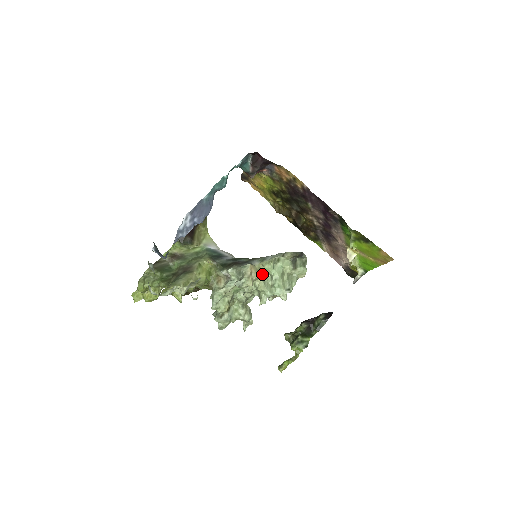
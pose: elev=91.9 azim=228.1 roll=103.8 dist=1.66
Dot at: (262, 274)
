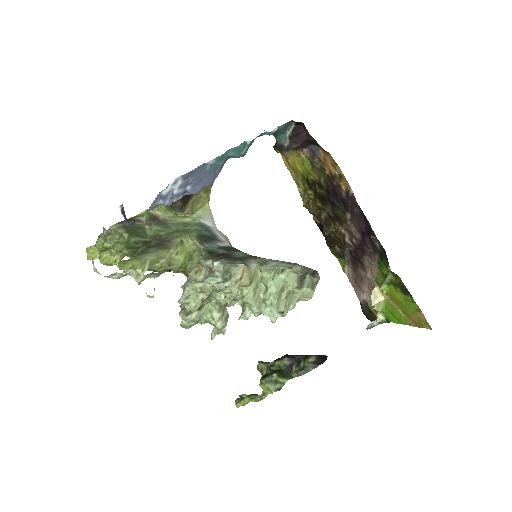
Dot at: (256, 281)
